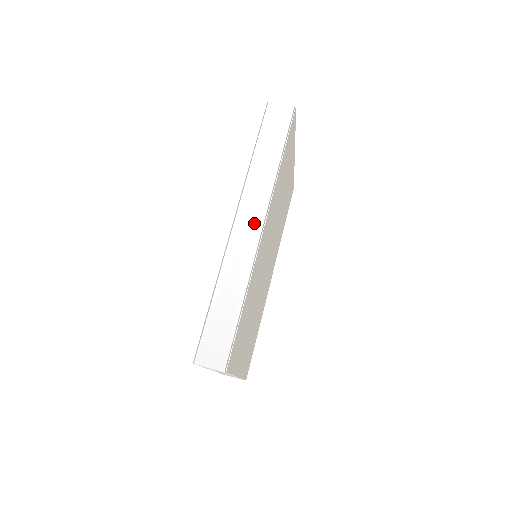
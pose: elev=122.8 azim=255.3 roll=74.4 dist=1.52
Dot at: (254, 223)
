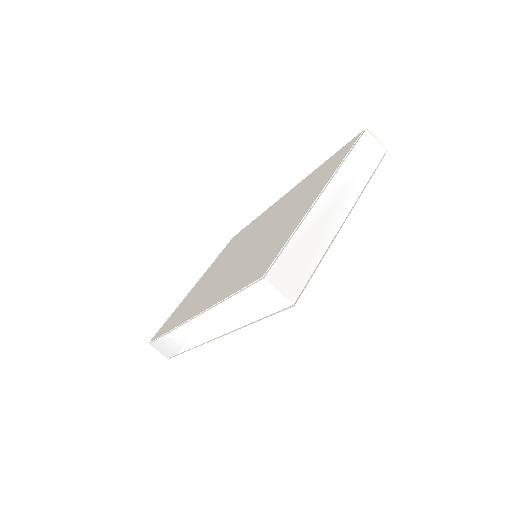
Dot at: (207, 333)
